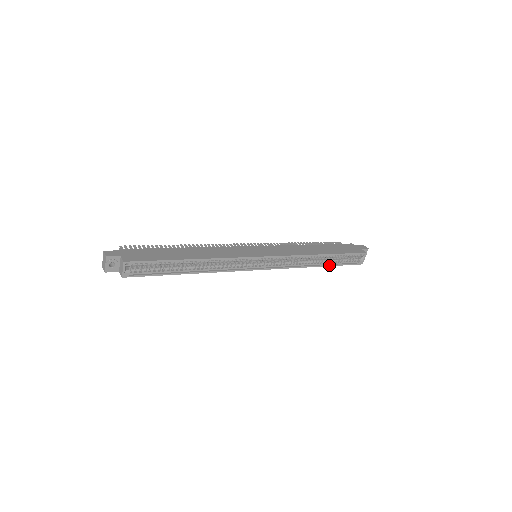
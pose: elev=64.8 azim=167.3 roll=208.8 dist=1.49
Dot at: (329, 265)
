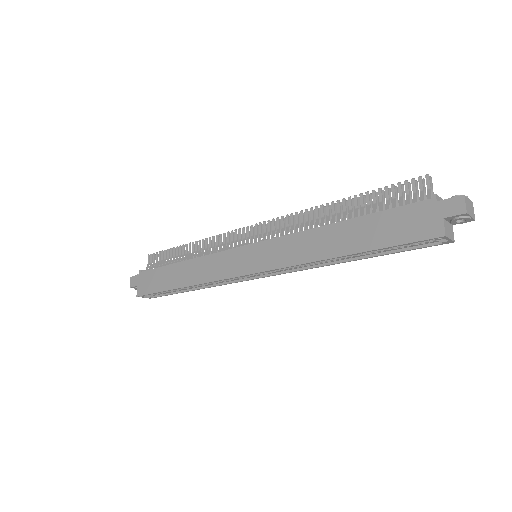
Dot at: (370, 257)
